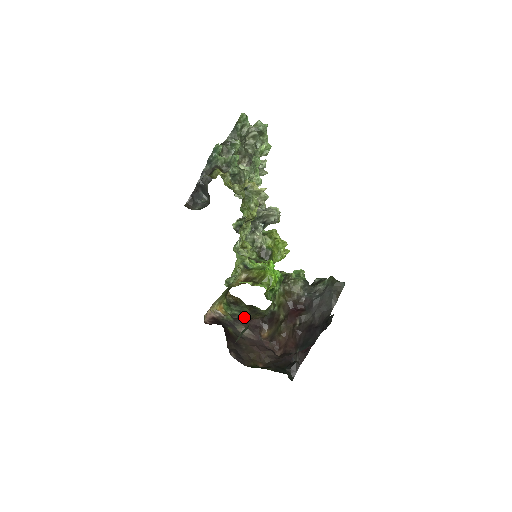
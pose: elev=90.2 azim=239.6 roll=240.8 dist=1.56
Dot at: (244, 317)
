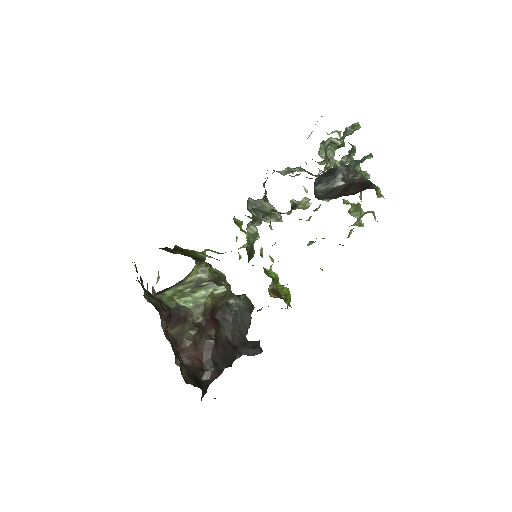
Dot at: occluded
